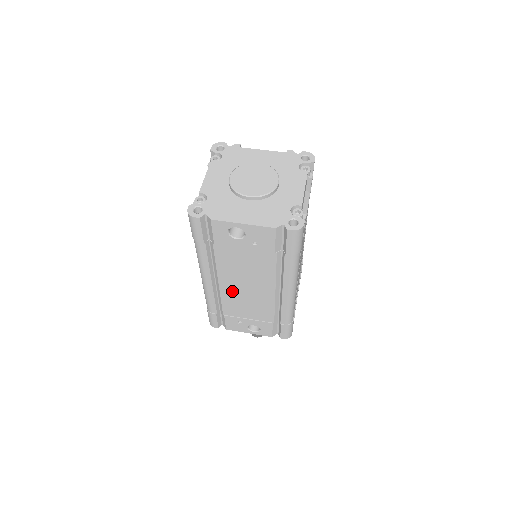
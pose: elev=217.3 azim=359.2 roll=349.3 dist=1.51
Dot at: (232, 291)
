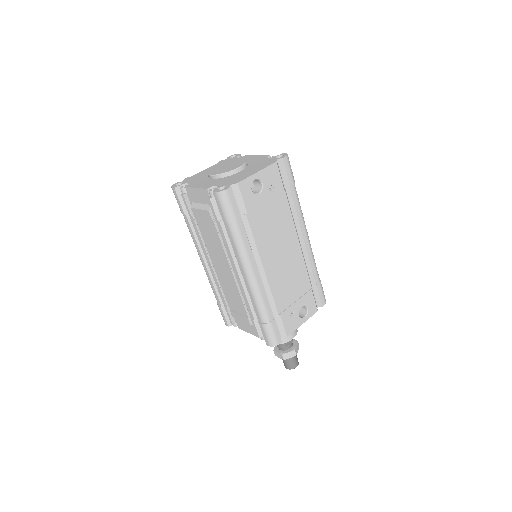
Dot at: (274, 270)
